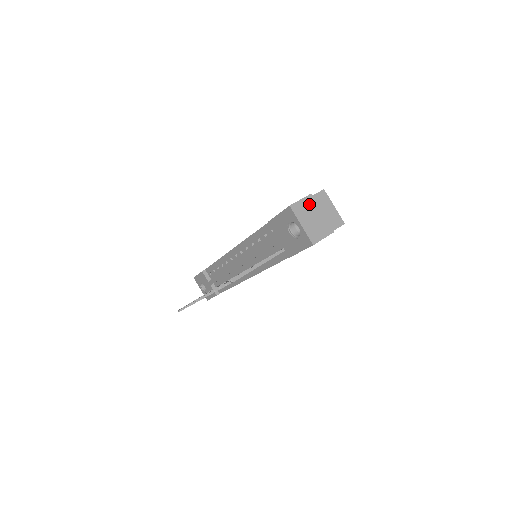
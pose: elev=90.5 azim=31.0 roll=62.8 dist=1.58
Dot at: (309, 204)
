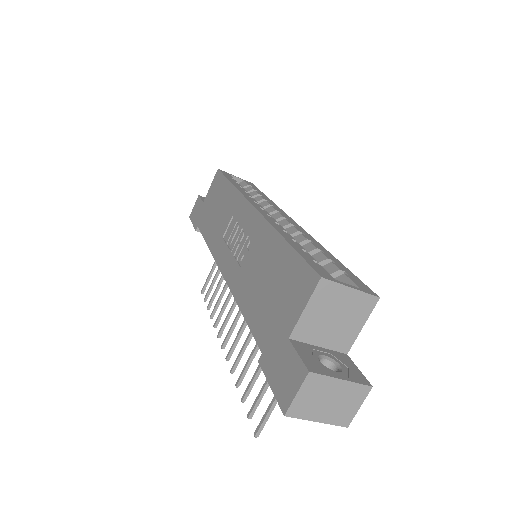
Dot at: (313, 388)
